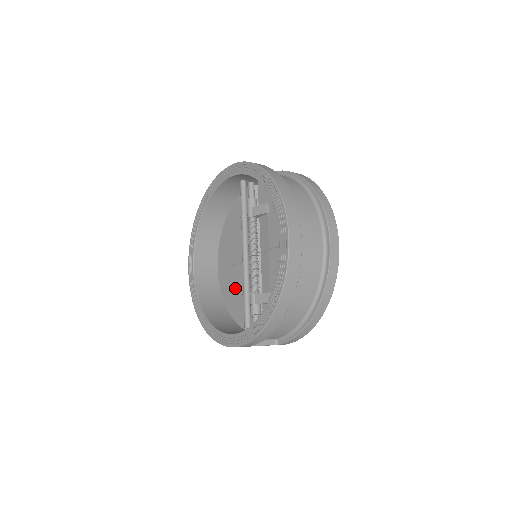
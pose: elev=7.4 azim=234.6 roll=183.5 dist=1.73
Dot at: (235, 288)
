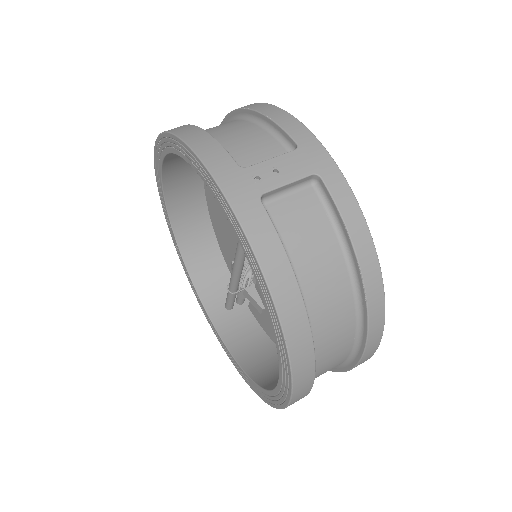
Dot at: (224, 229)
